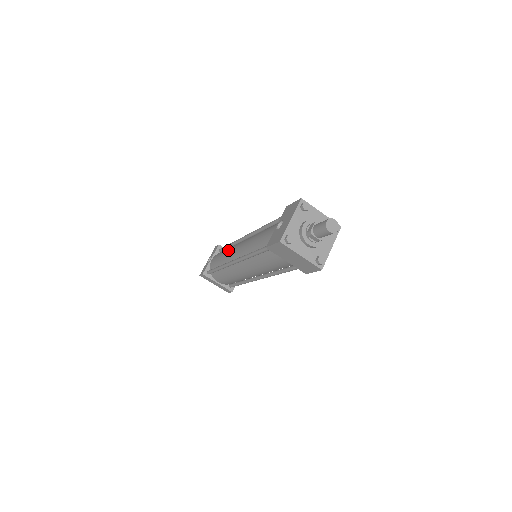
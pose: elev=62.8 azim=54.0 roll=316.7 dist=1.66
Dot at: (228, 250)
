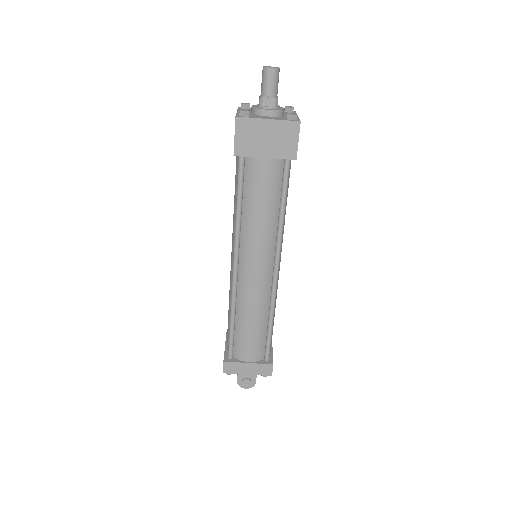
Dot at: occluded
